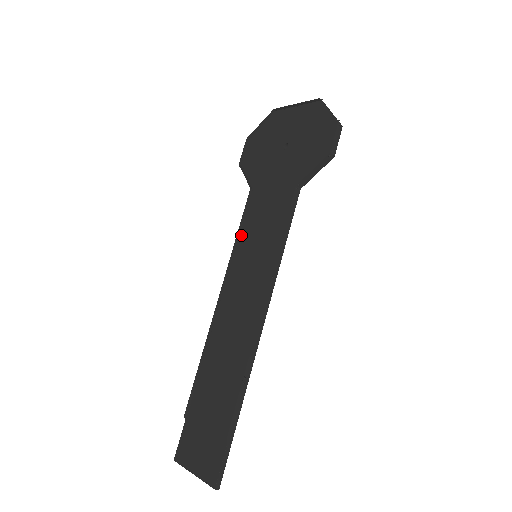
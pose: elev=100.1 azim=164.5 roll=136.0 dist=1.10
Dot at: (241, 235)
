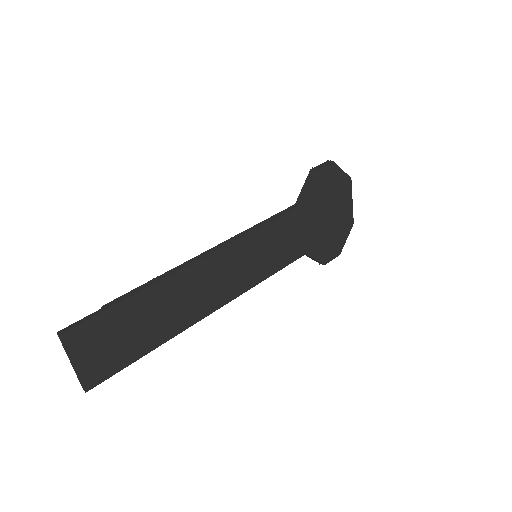
Dot at: (272, 270)
